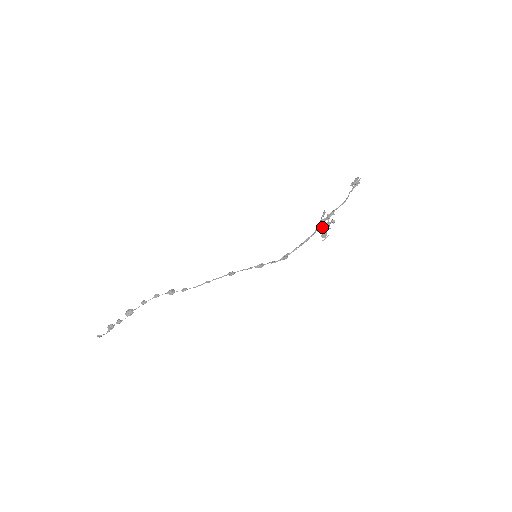
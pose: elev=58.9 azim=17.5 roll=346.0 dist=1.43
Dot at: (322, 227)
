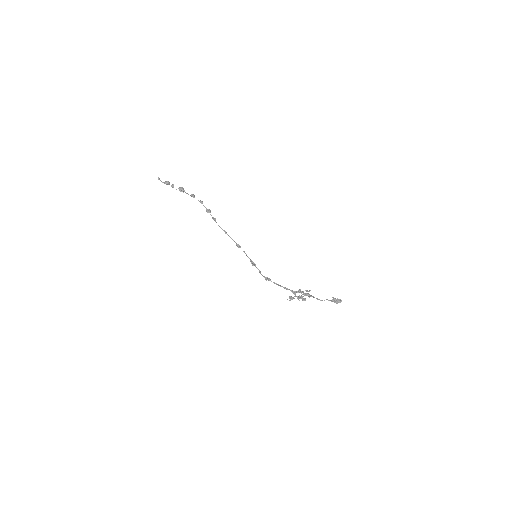
Dot at: (295, 293)
